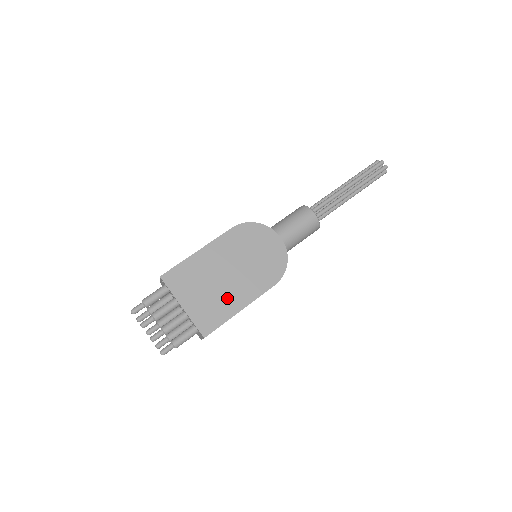
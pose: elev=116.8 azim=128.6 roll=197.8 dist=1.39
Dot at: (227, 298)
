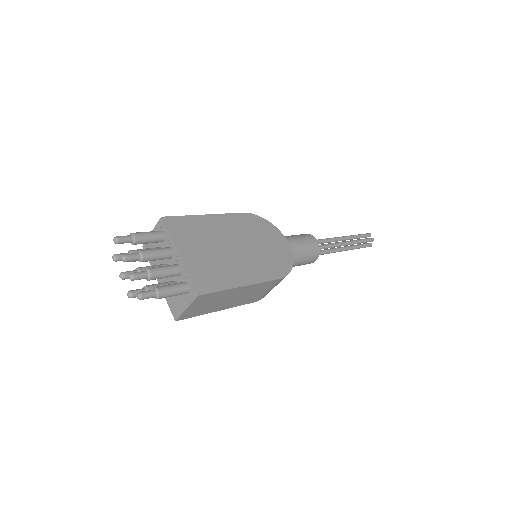
Dot at: (230, 268)
